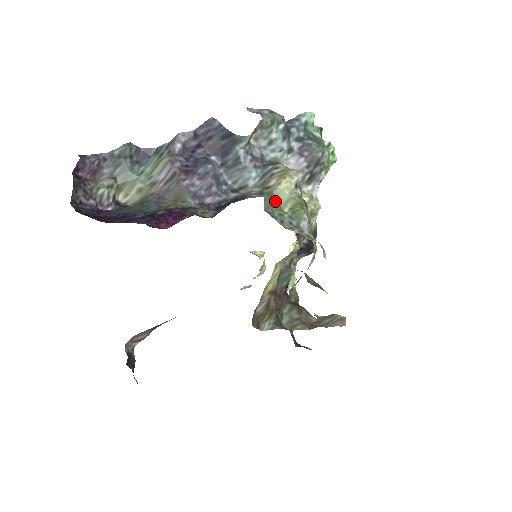
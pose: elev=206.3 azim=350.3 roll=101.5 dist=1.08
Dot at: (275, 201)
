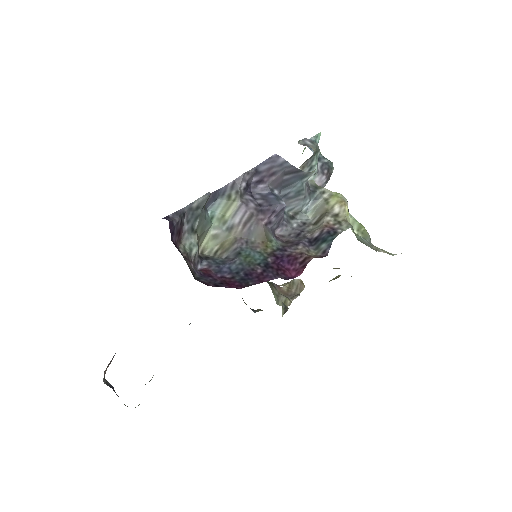
Dot at: occluded
